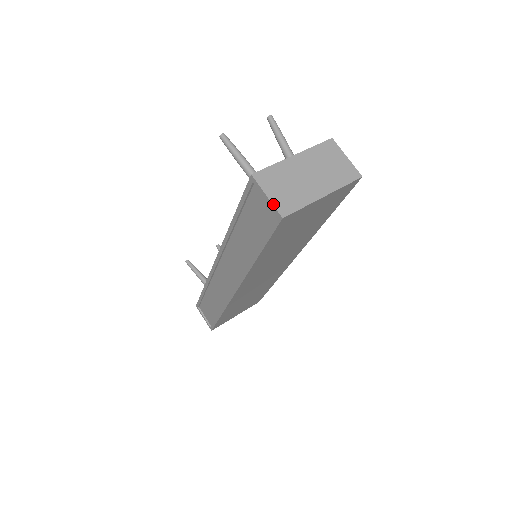
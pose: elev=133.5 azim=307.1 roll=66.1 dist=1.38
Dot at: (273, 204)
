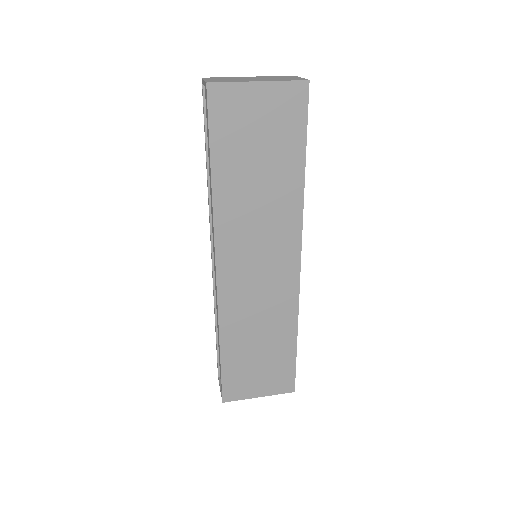
Dot at: (205, 81)
